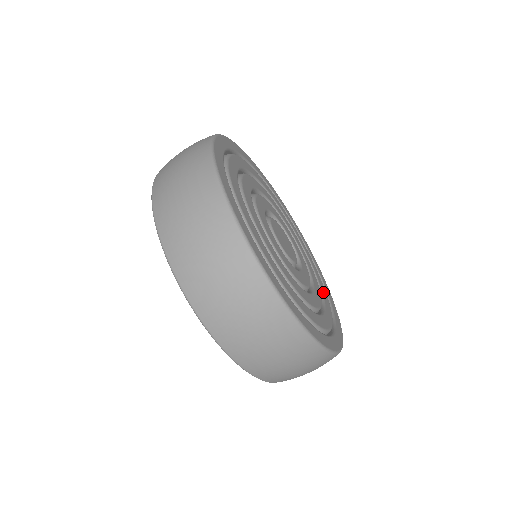
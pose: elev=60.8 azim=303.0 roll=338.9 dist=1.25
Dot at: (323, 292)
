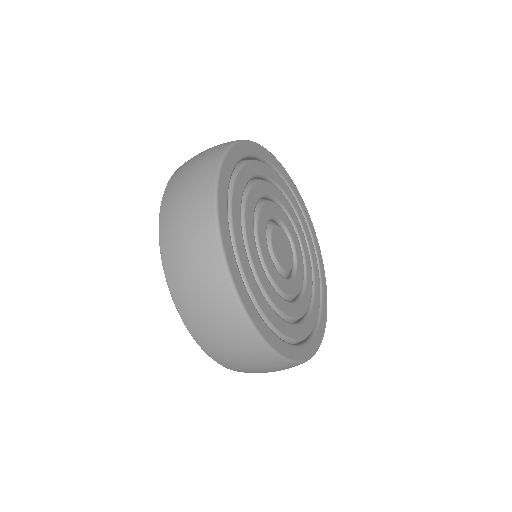
Dot at: (294, 205)
